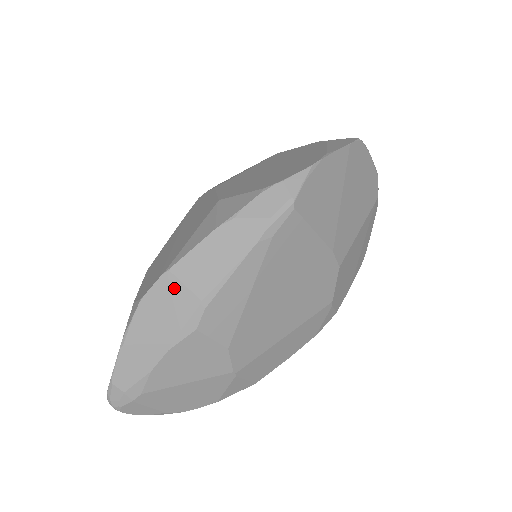
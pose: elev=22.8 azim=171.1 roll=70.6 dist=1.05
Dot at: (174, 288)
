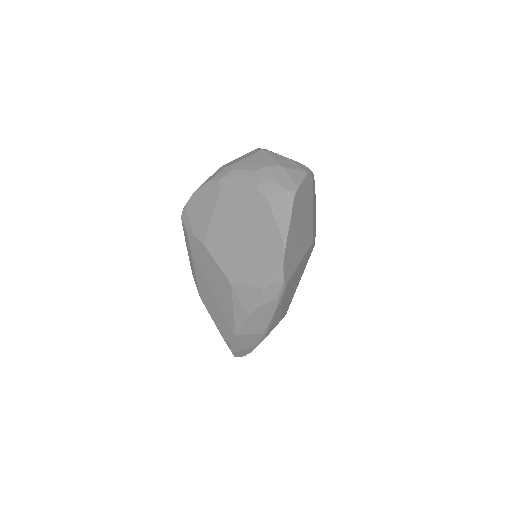
Dot at: (245, 337)
